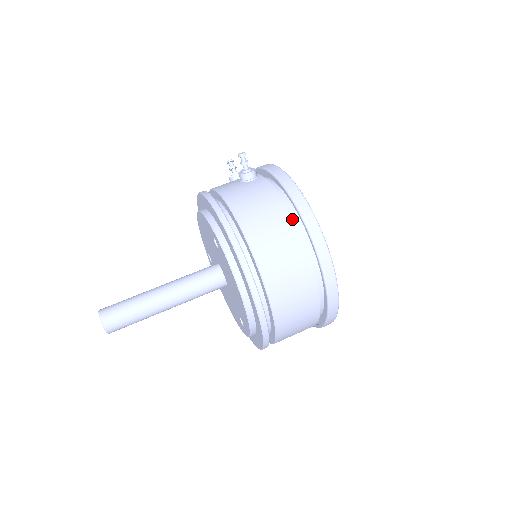
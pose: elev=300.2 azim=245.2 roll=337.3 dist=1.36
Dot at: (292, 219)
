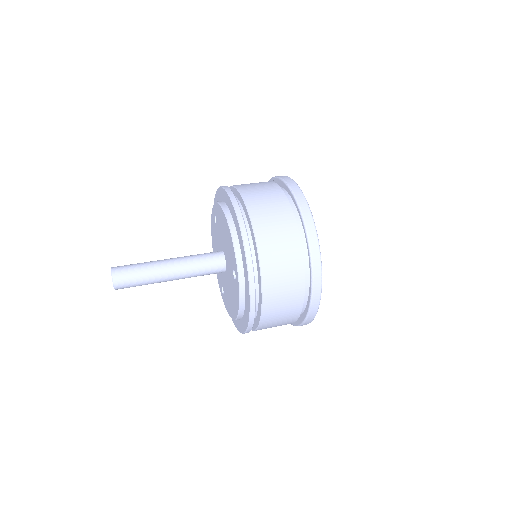
Dot at: occluded
